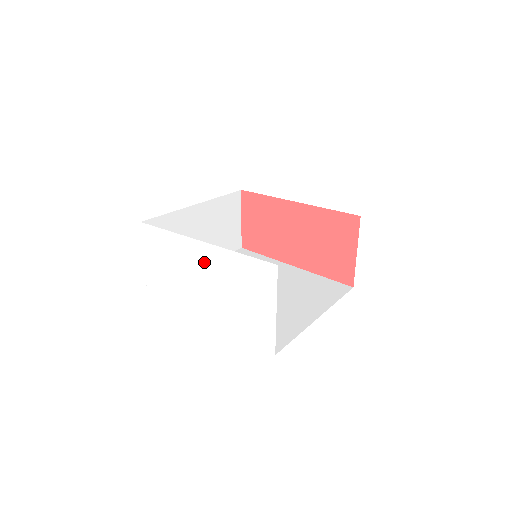
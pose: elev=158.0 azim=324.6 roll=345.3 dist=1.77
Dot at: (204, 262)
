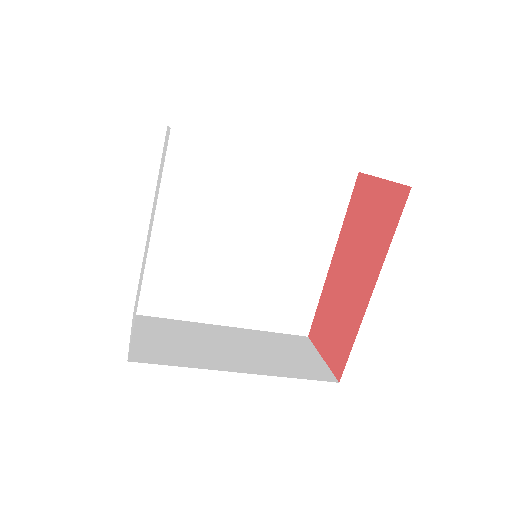
Dot at: occluded
